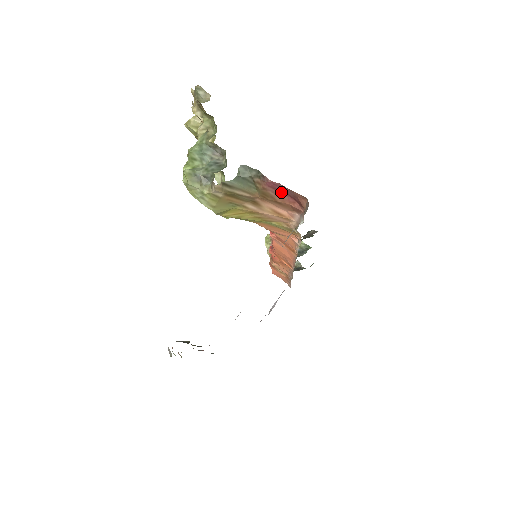
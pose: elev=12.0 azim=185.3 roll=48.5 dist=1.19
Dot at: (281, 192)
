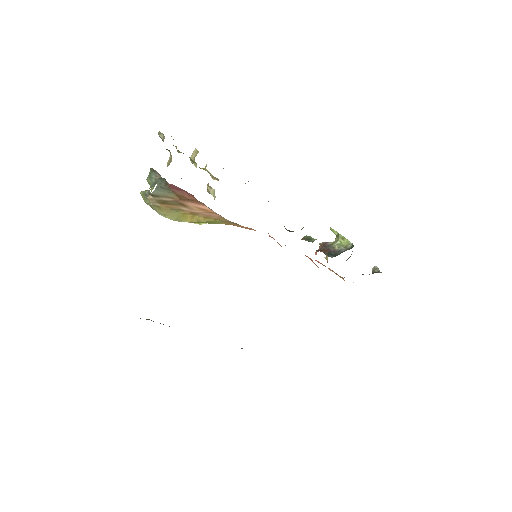
Dot at: (182, 191)
